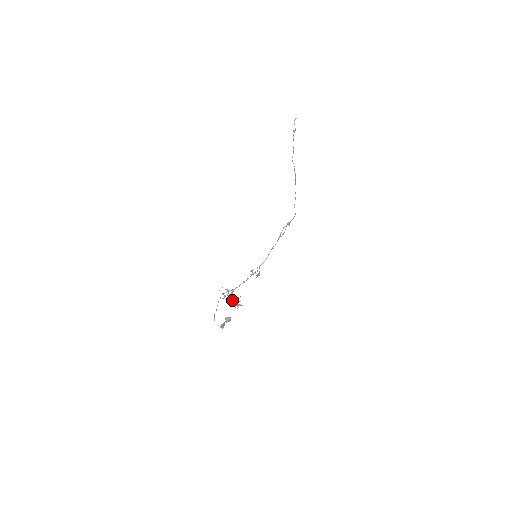
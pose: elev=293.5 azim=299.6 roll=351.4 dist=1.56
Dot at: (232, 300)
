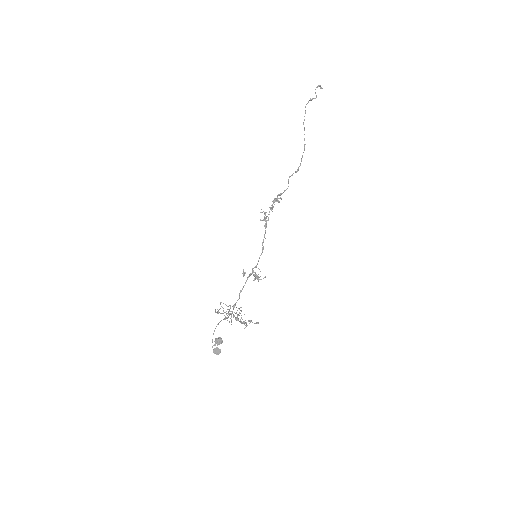
Dot at: (235, 318)
